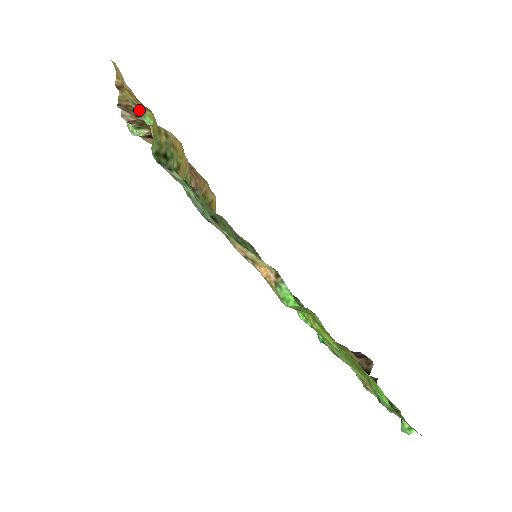
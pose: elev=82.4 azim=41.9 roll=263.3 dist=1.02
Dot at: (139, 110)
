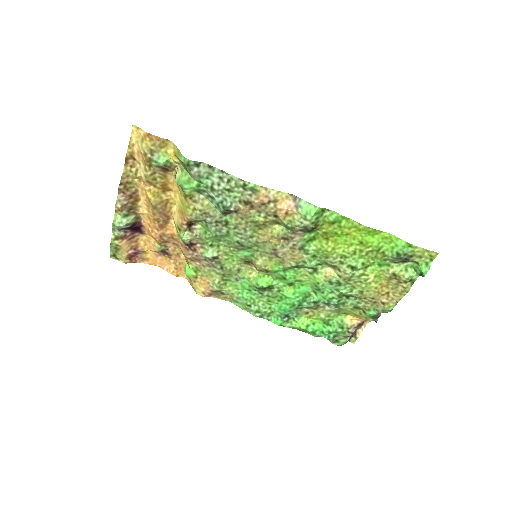
Dot at: (154, 155)
